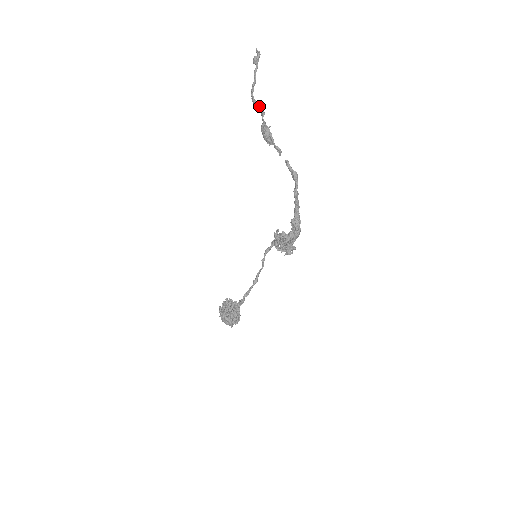
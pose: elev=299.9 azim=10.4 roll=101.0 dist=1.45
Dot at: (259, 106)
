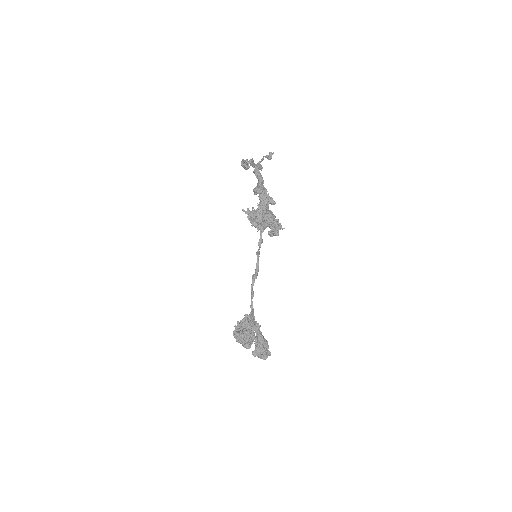
Dot at: occluded
